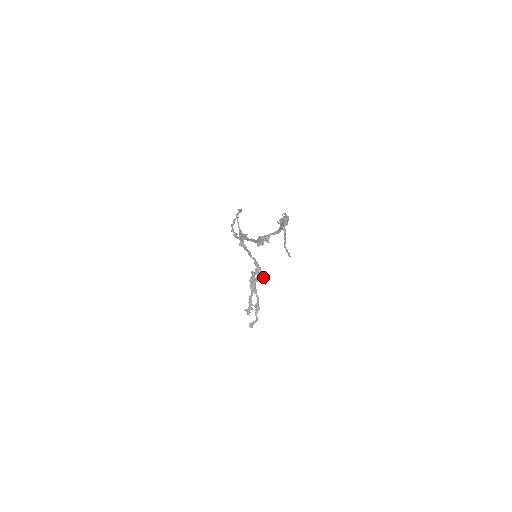
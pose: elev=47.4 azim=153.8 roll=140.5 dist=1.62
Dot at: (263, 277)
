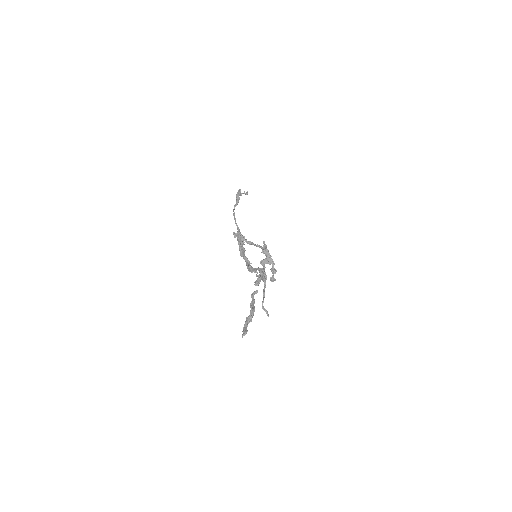
Dot at: (270, 260)
